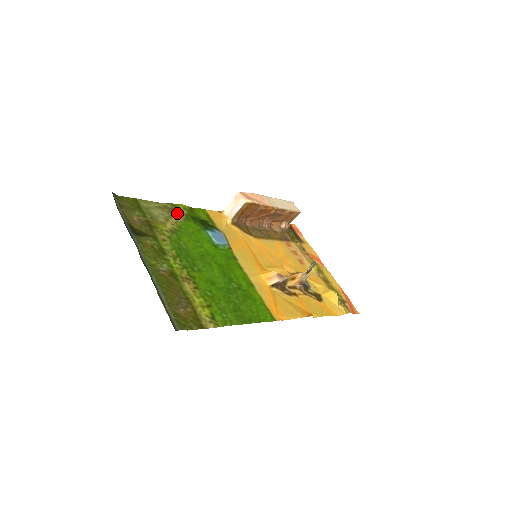
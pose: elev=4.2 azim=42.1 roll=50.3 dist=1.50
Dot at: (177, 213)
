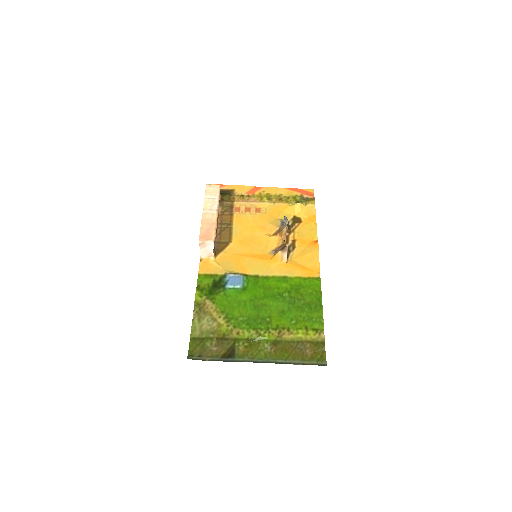
Dot at: (205, 306)
